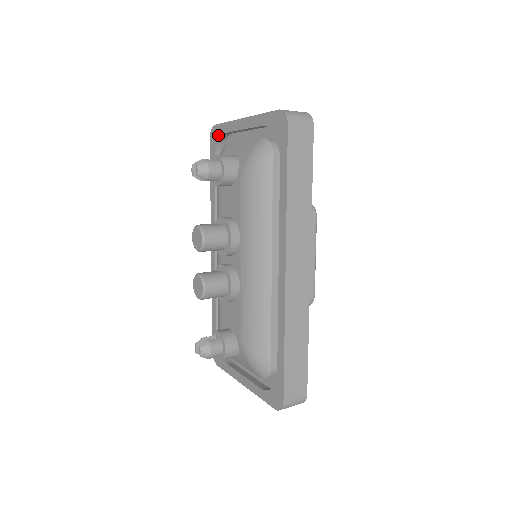
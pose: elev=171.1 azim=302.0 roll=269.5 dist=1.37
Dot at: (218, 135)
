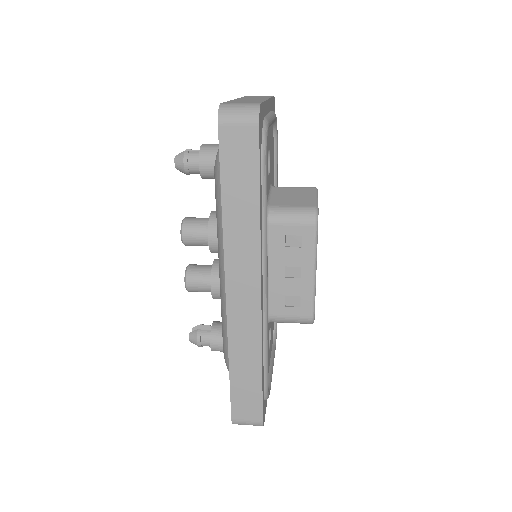
Dot at: occluded
